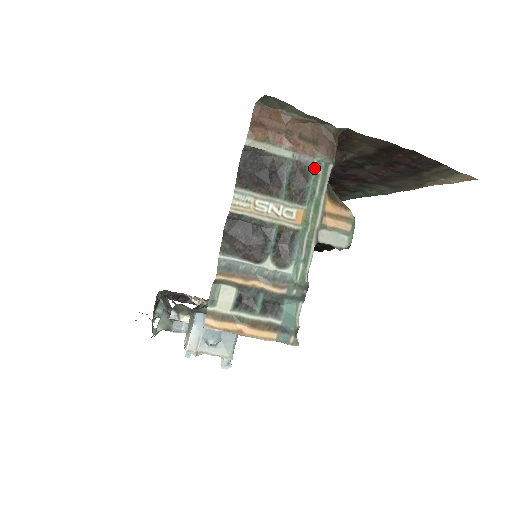
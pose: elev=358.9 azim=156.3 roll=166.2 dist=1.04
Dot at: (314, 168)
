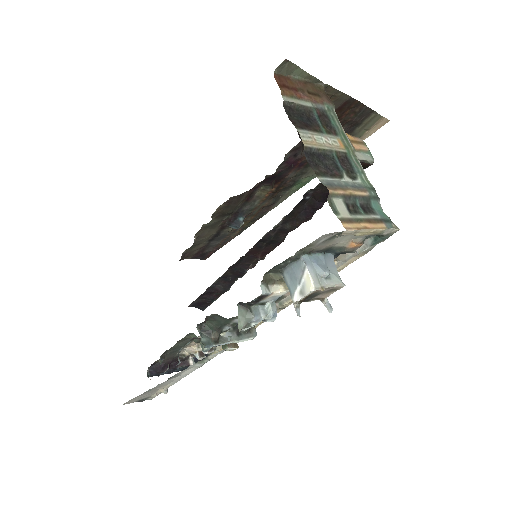
Dot at: (328, 112)
